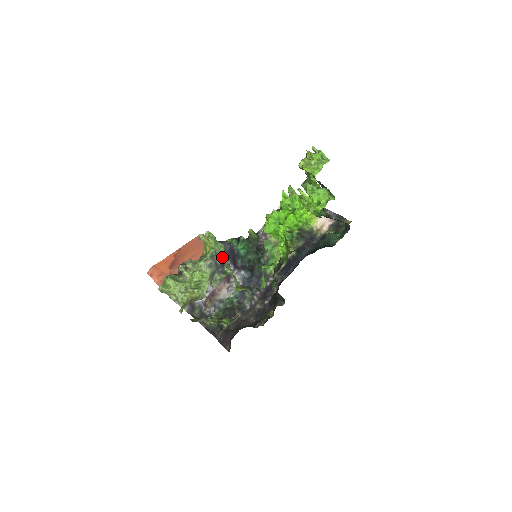
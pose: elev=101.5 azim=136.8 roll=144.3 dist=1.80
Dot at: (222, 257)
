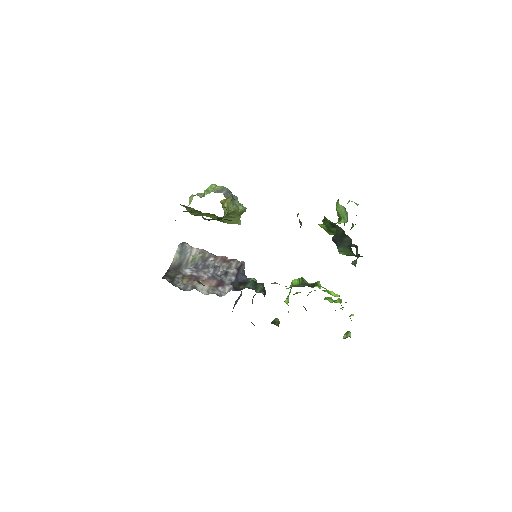
Dot at: (236, 203)
